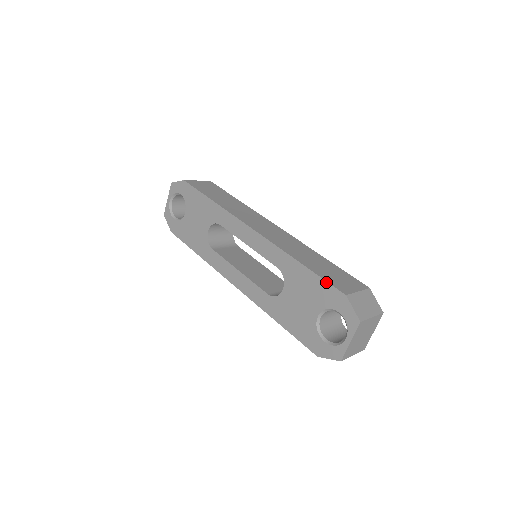
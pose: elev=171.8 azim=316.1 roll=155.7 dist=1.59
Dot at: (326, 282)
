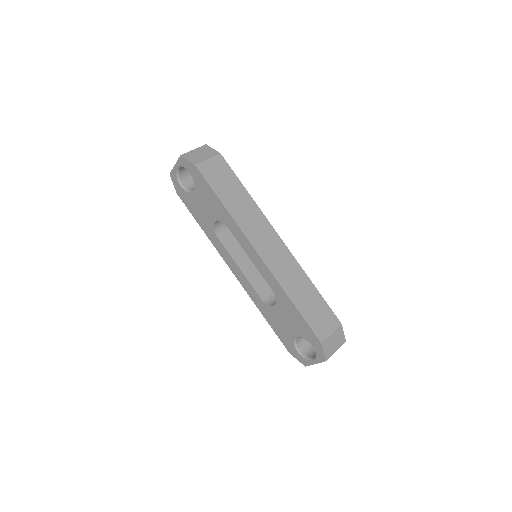
Dot at: (309, 327)
